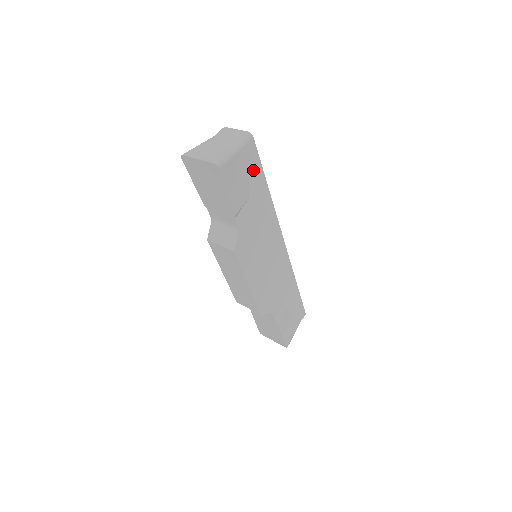
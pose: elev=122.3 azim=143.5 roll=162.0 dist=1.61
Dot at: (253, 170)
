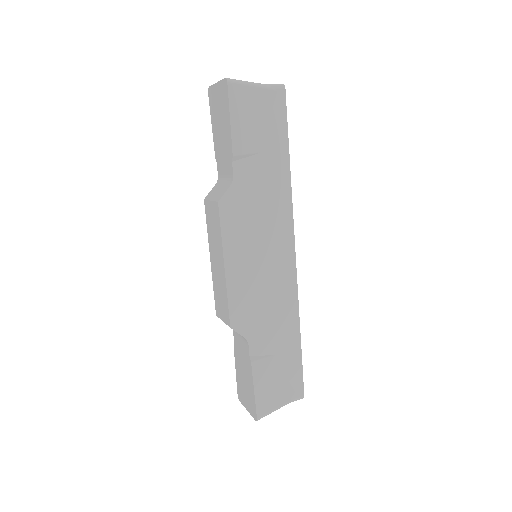
Dot at: (274, 125)
